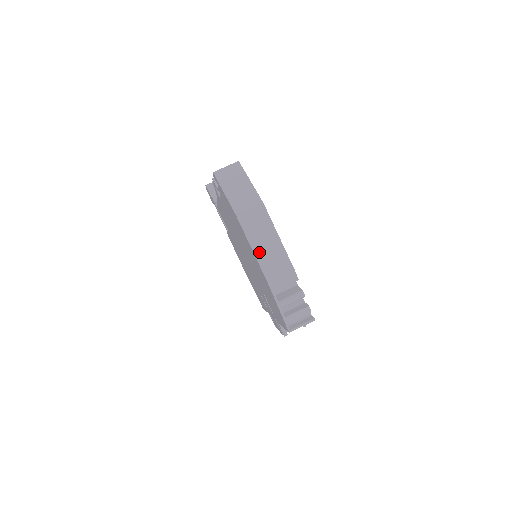
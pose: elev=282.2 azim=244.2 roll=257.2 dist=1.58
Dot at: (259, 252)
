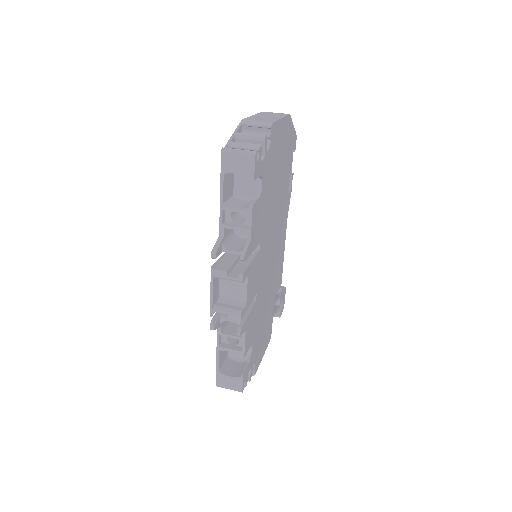
Dot at: (257, 116)
